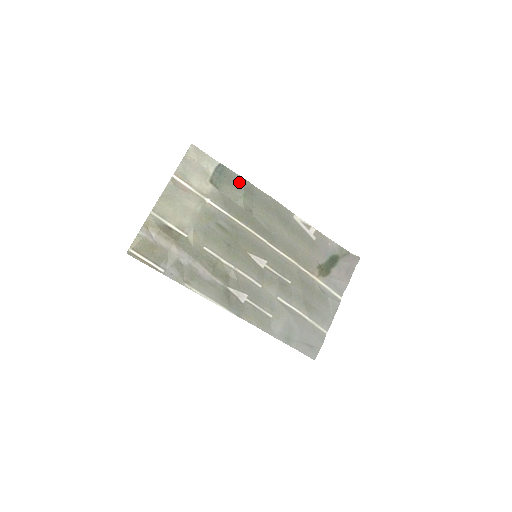
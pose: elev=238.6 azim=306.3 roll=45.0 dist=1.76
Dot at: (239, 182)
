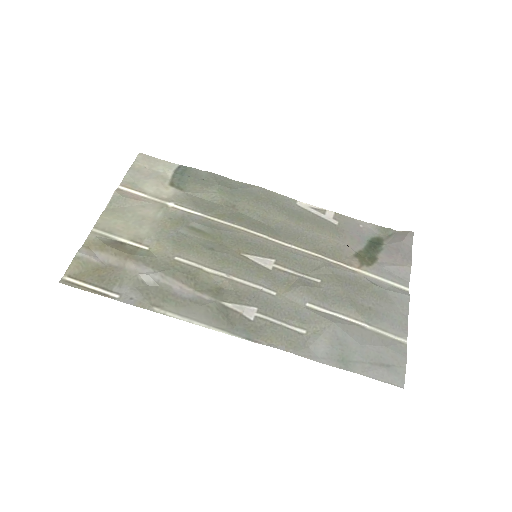
Dot at: (209, 178)
